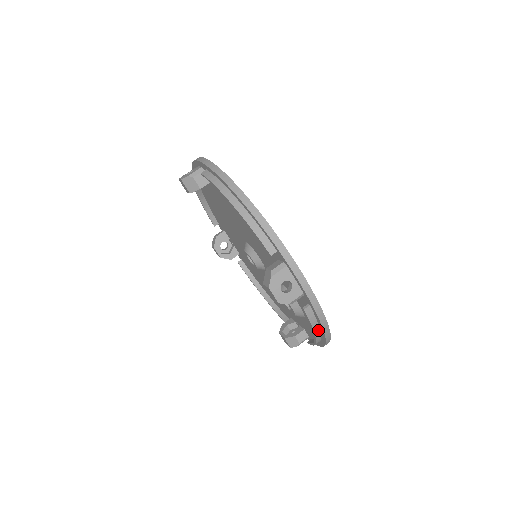
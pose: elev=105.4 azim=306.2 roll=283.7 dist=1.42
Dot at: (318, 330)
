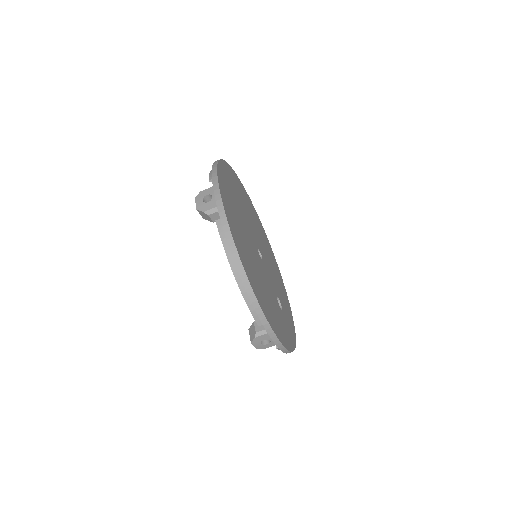
Dot at: occluded
